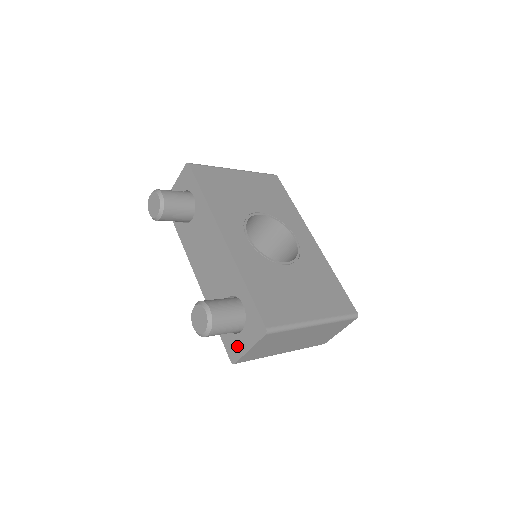
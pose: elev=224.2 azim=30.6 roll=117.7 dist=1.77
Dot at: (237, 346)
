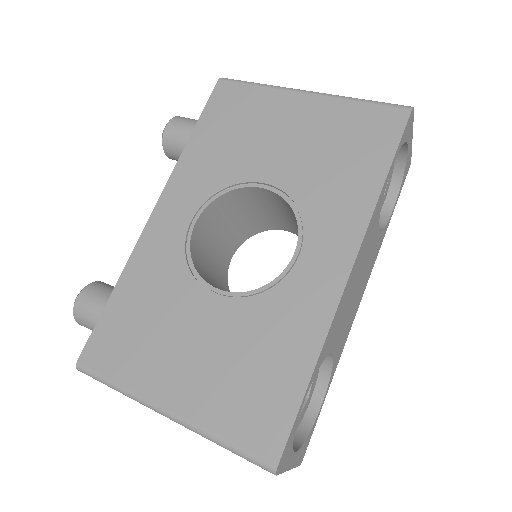
Dot at: occluded
